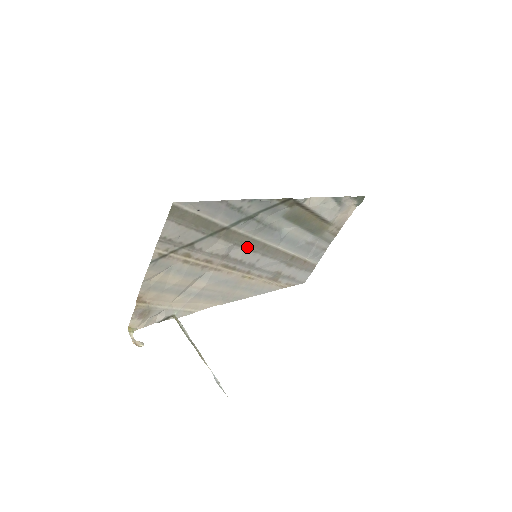
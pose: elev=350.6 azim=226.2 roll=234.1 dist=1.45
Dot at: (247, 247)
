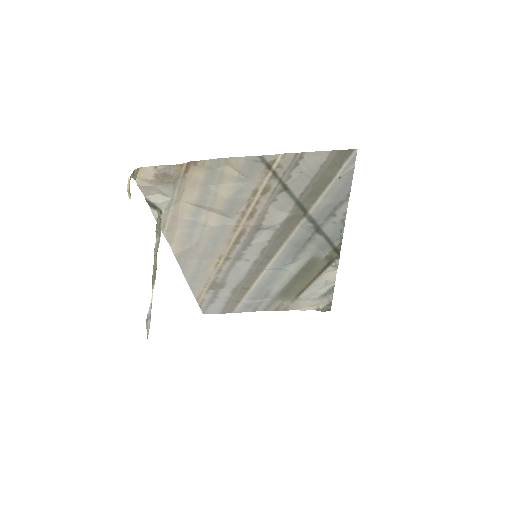
Dot at: (270, 243)
